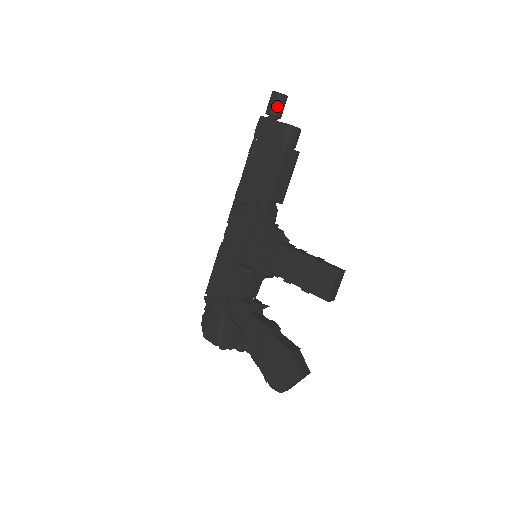
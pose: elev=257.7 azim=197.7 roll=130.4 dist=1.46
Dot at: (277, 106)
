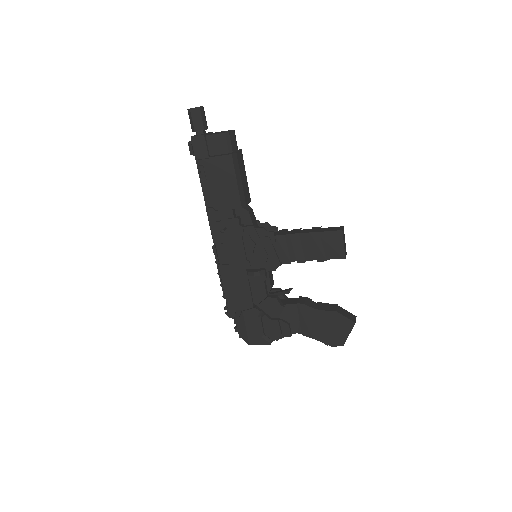
Dot at: (201, 120)
